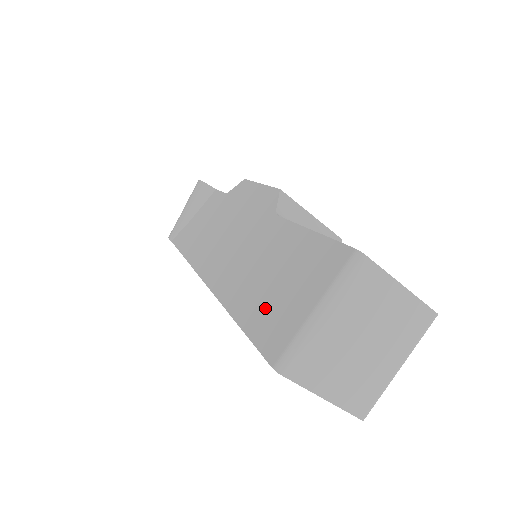
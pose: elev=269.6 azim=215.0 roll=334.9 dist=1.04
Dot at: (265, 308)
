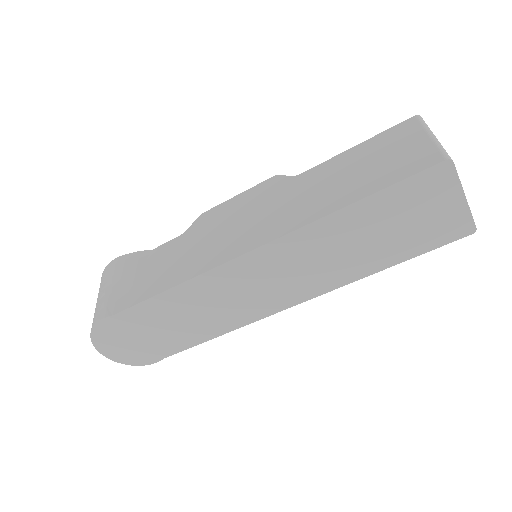
Dot at: (382, 172)
